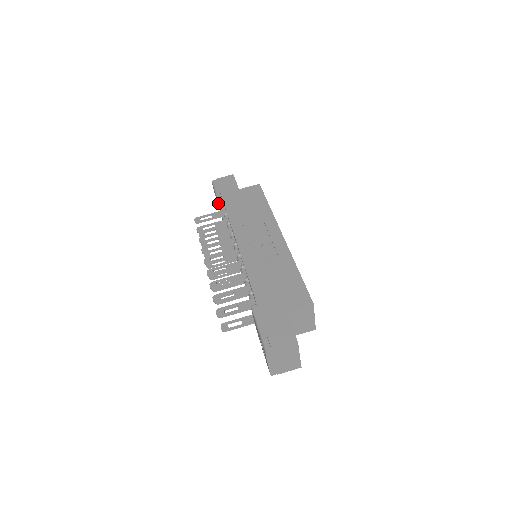
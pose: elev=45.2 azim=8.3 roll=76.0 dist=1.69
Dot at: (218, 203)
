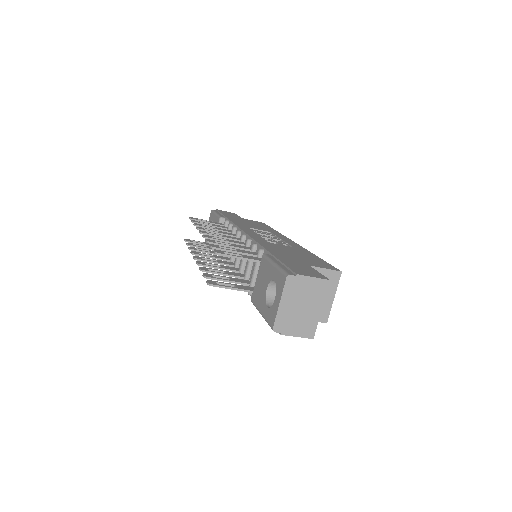
Dot at: (218, 217)
